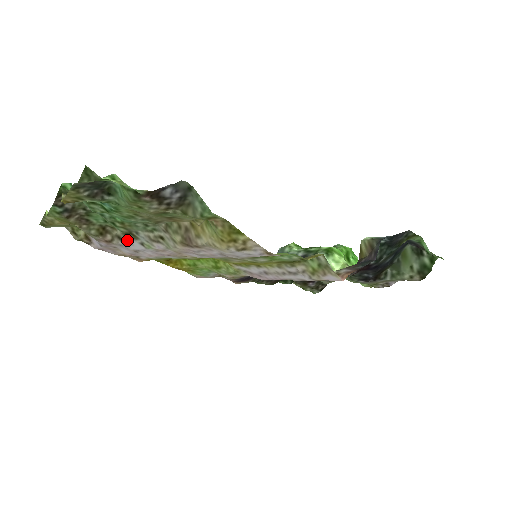
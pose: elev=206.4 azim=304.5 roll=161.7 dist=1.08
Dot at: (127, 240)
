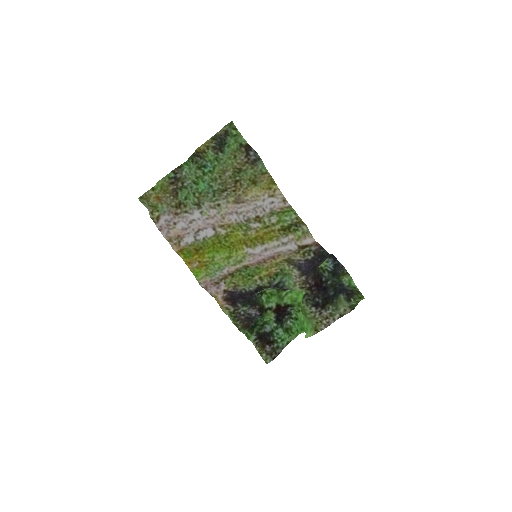
Dot at: (192, 211)
